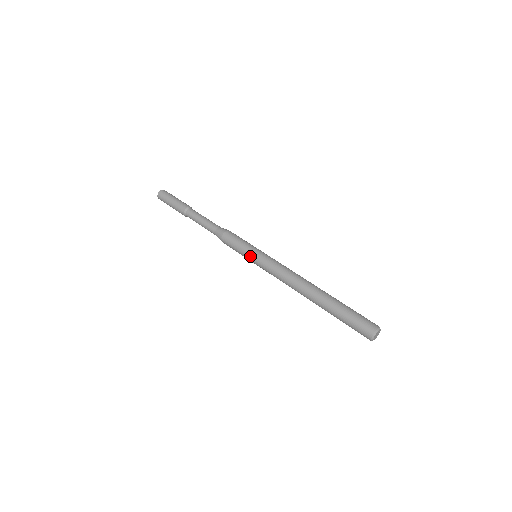
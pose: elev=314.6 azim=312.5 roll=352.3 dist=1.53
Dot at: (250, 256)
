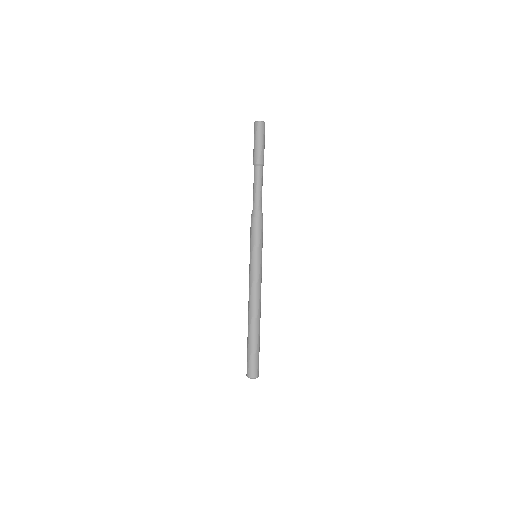
Dot at: occluded
